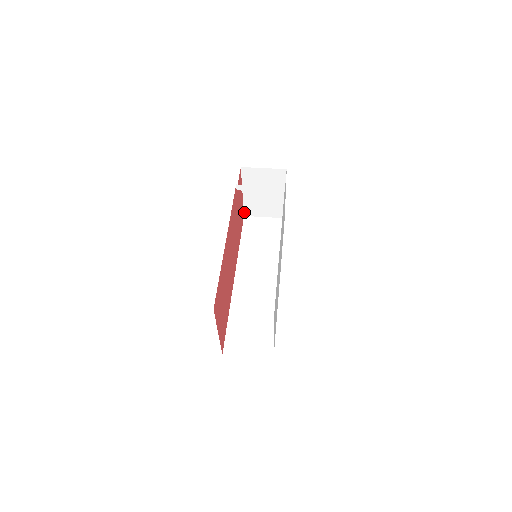
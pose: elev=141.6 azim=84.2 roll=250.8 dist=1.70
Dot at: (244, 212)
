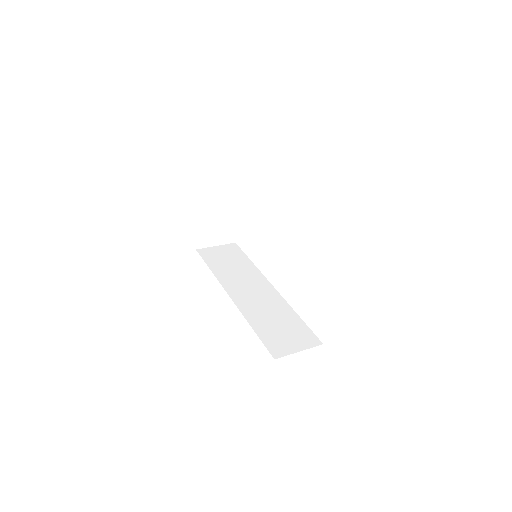
Dot at: (196, 244)
